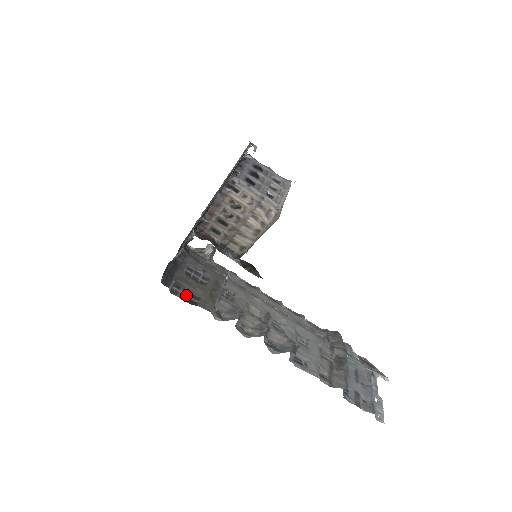
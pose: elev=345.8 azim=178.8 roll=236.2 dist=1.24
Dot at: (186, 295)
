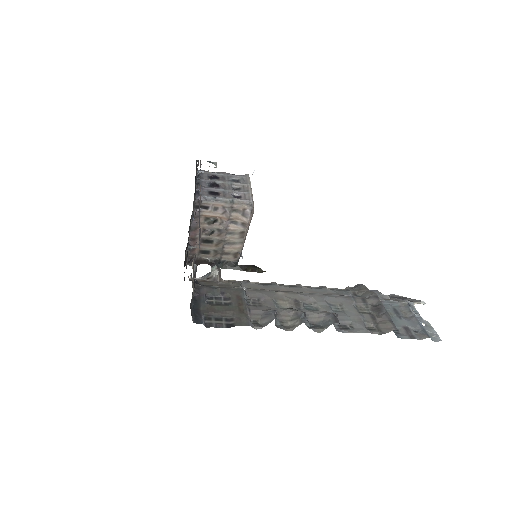
Dot at: (220, 322)
